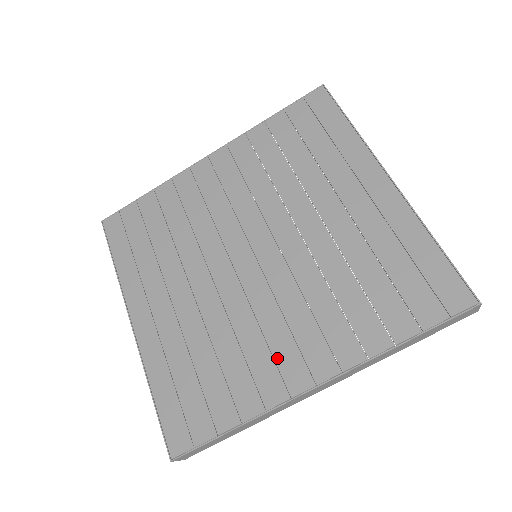
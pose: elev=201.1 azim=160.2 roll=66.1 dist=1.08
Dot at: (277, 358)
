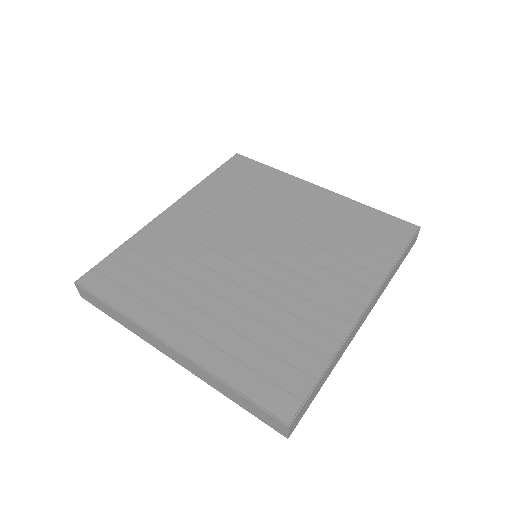
Dot at: (324, 306)
